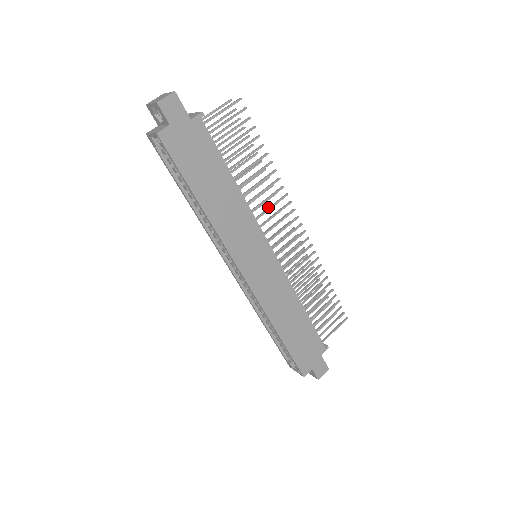
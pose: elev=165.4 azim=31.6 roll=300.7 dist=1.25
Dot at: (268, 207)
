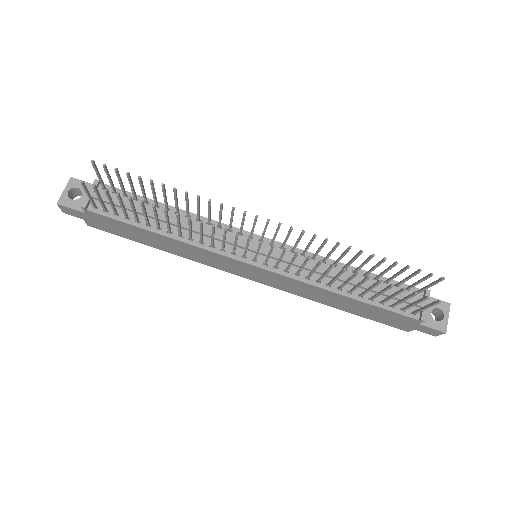
Dot at: (211, 236)
